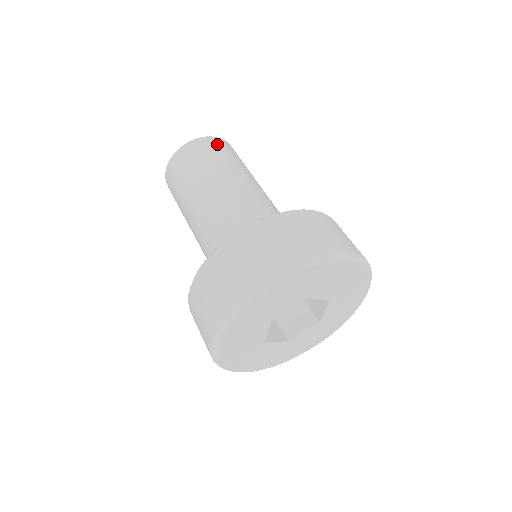
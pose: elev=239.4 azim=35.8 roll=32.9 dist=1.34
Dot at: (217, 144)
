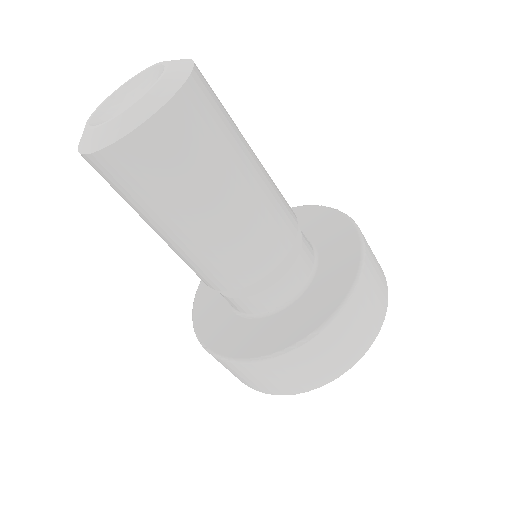
Dot at: (190, 120)
